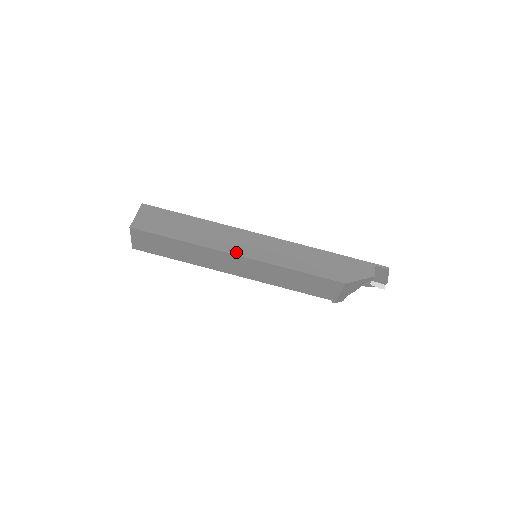
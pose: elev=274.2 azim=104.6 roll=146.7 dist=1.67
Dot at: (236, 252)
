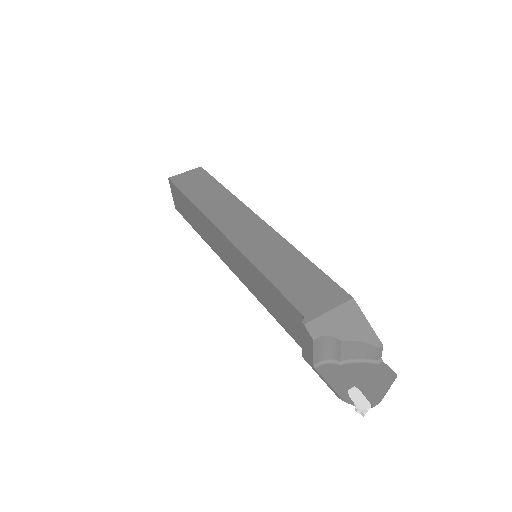
Dot at: occluded
